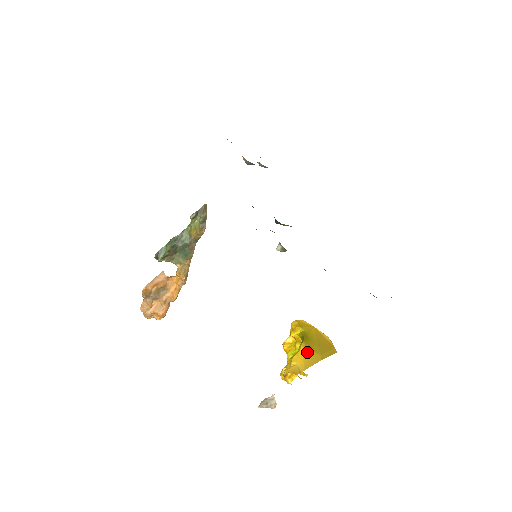
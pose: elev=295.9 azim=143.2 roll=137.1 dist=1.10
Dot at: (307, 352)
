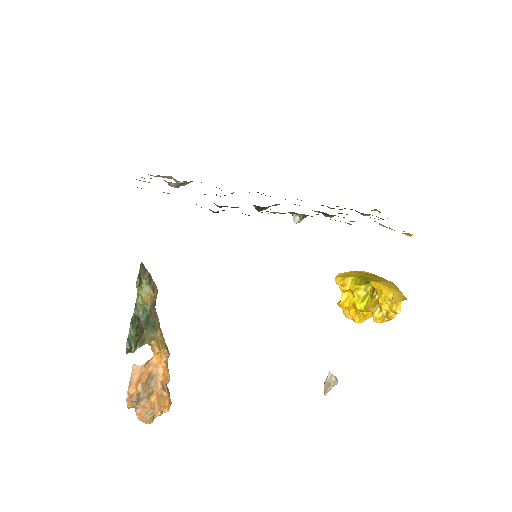
Dot at: (383, 284)
